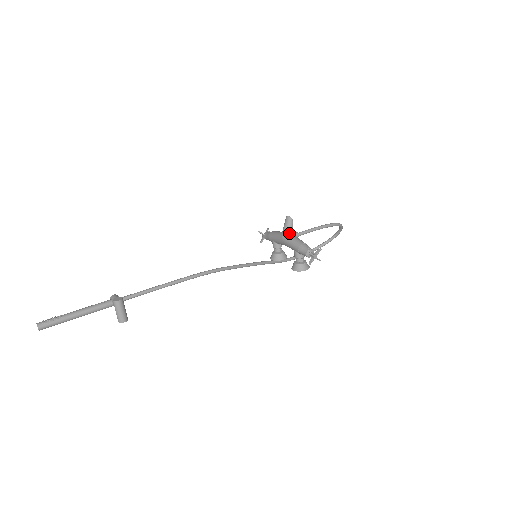
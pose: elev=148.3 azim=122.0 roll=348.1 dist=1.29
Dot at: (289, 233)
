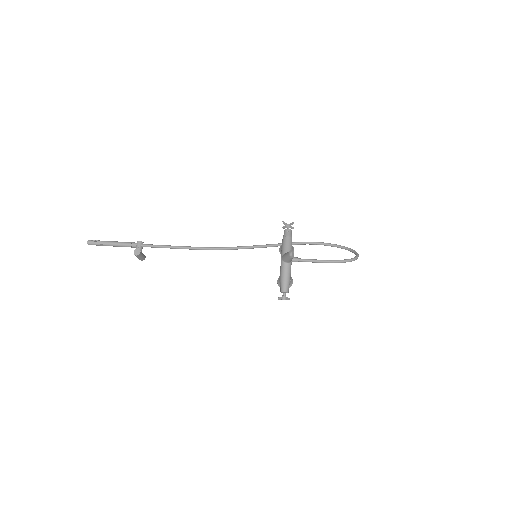
Dot at: (286, 262)
